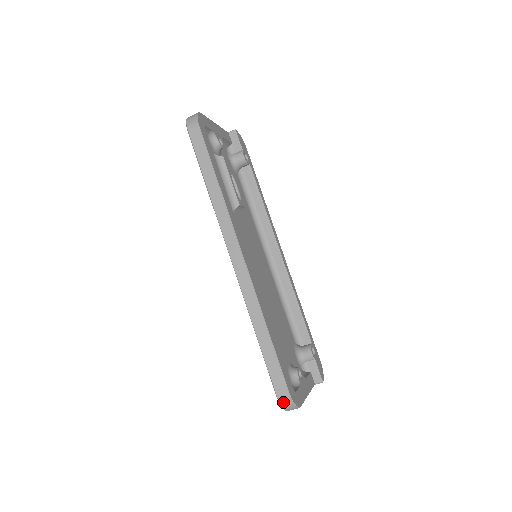
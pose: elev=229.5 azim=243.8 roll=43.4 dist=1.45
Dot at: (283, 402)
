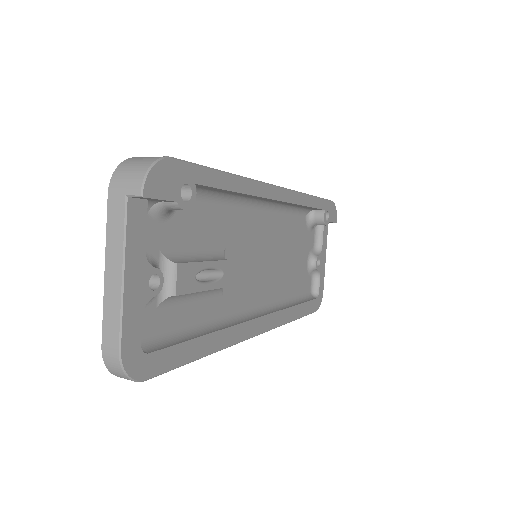
Dot at: occluded
